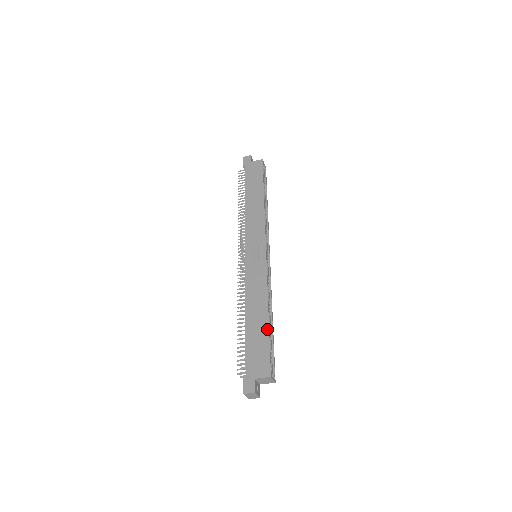
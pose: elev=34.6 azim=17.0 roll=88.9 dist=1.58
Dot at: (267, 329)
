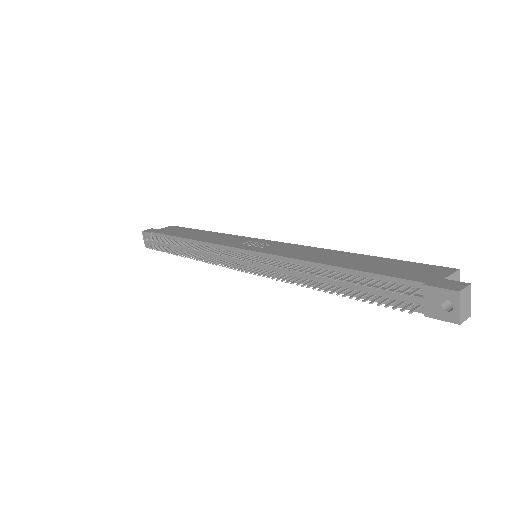
Dot at: (376, 257)
